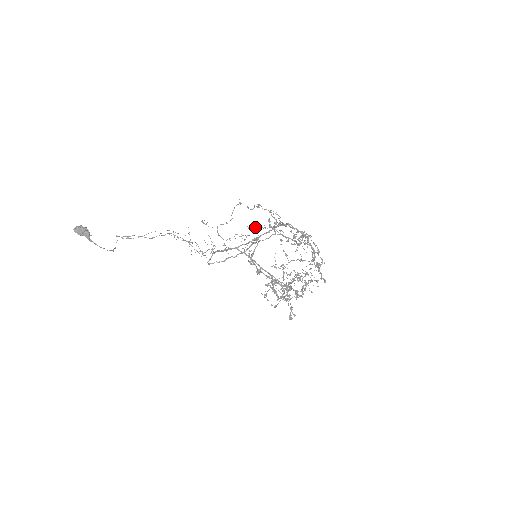
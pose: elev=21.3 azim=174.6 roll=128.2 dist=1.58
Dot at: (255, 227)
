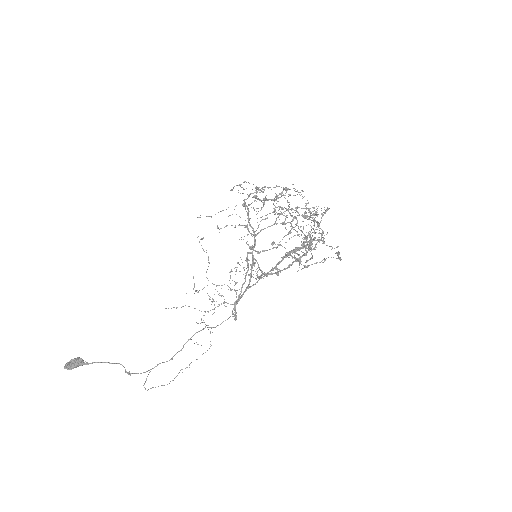
Dot at: occluded
